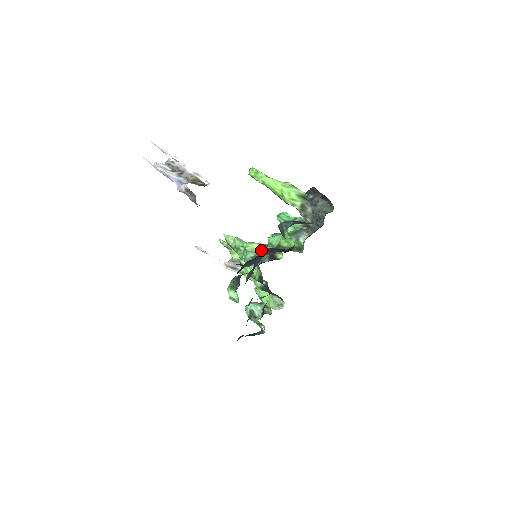
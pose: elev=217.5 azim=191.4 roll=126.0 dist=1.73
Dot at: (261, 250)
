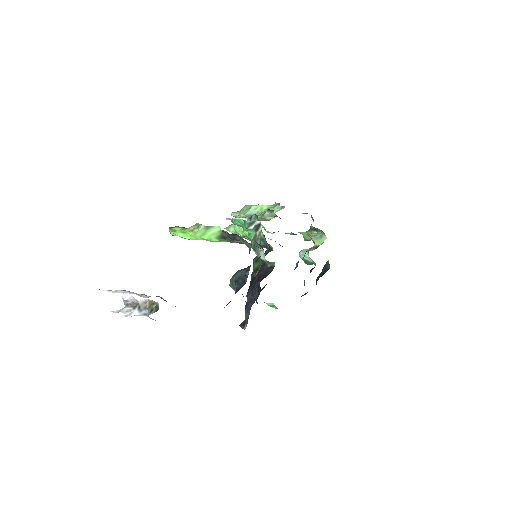
Dot at: occluded
